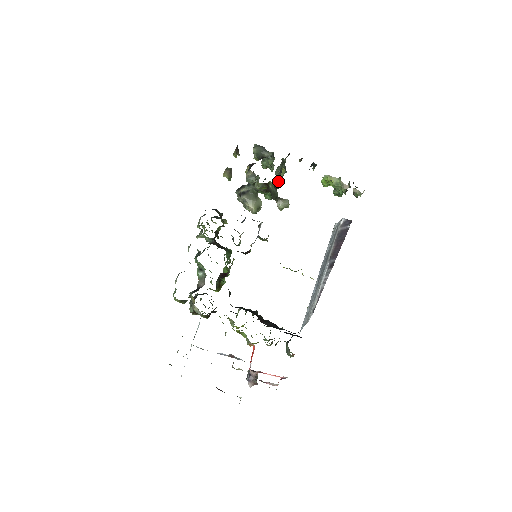
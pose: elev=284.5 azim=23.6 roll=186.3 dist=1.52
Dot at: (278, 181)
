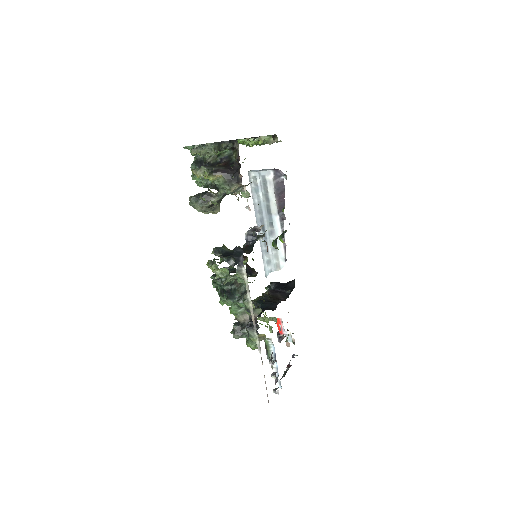
Dot at: occluded
